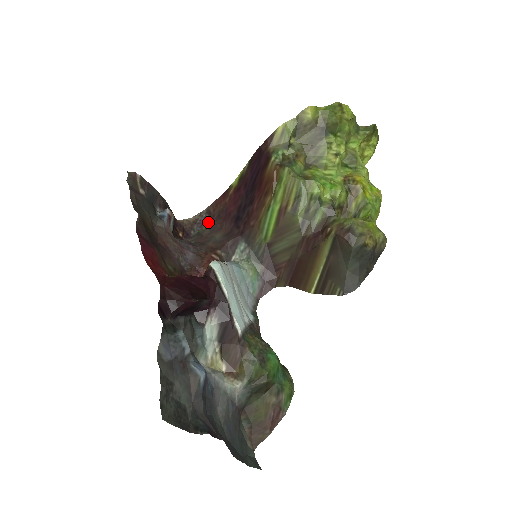
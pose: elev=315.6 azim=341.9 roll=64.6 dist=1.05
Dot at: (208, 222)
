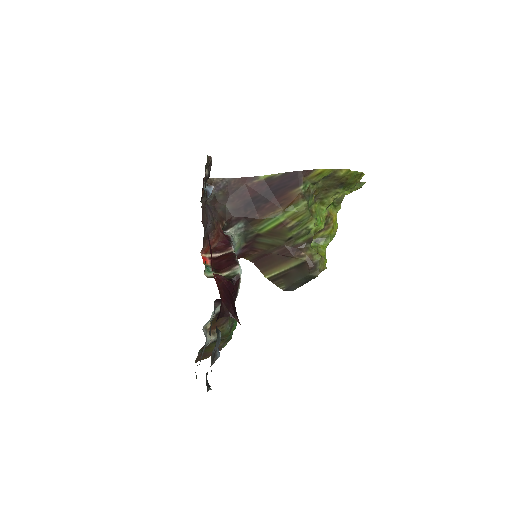
Dot at: (225, 190)
